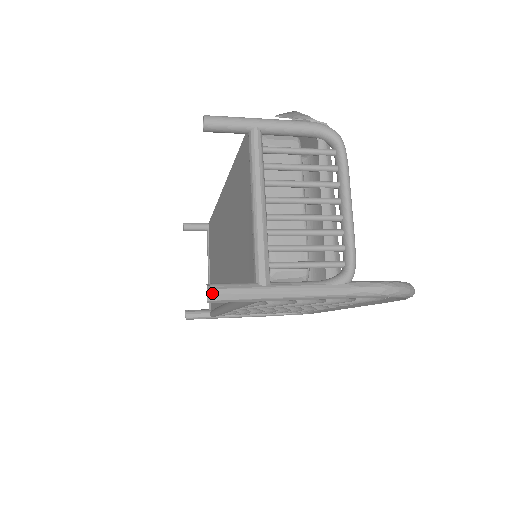
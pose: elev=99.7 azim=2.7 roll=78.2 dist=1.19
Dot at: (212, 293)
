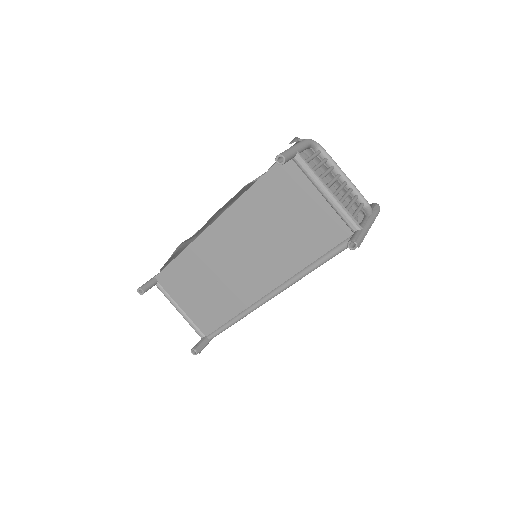
Dot at: (358, 243)
